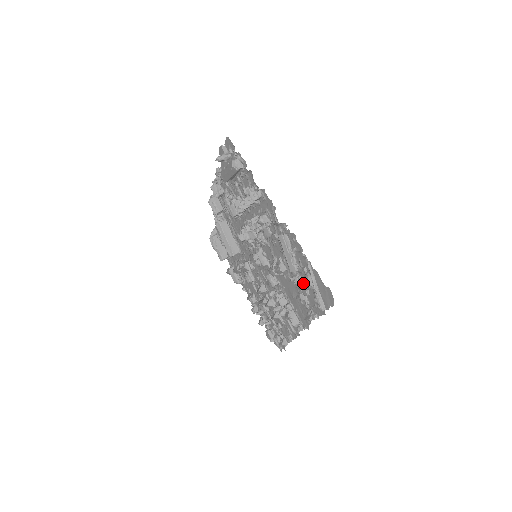
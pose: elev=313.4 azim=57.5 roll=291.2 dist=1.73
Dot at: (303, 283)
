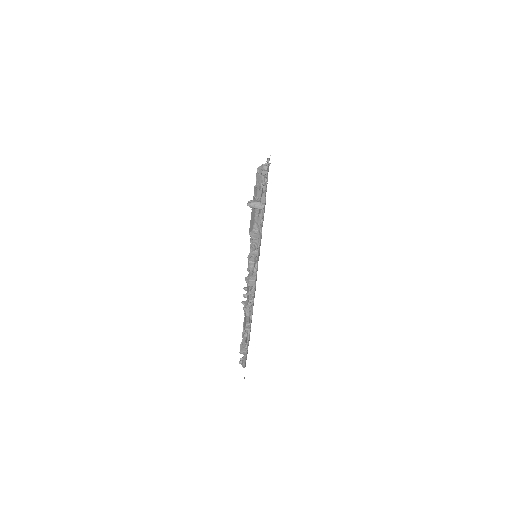
Dot at: (240, 348)
